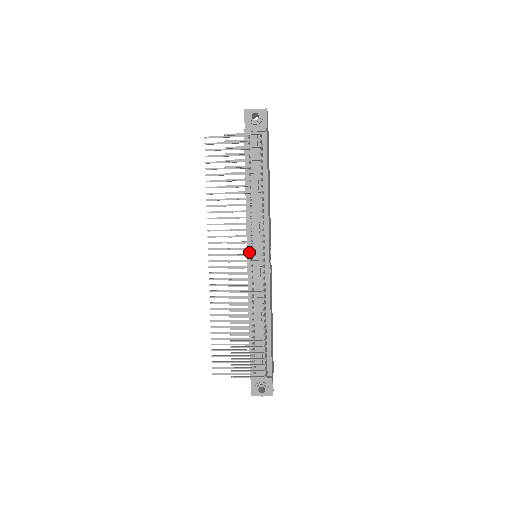
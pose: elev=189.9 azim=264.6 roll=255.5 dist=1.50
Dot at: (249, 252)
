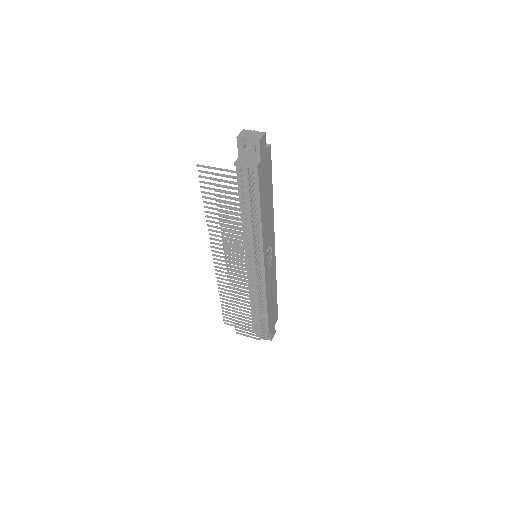
Dot at: occluded
